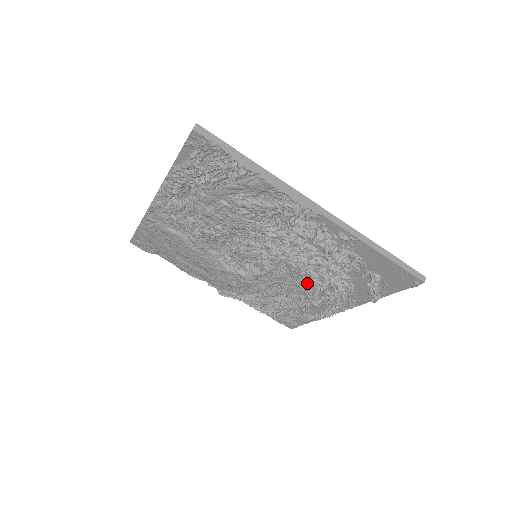
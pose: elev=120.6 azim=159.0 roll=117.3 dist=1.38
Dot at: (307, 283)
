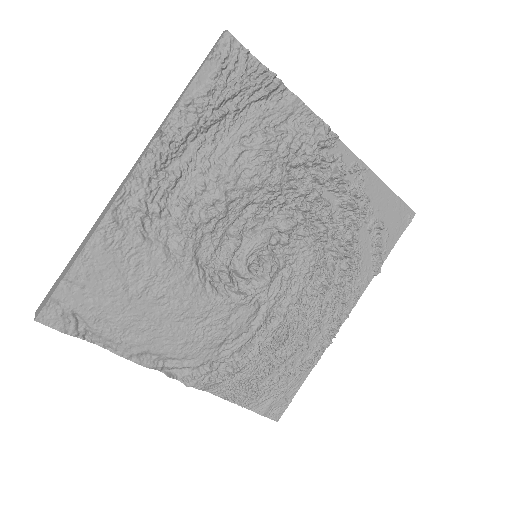
Dot at: (312, 281)
